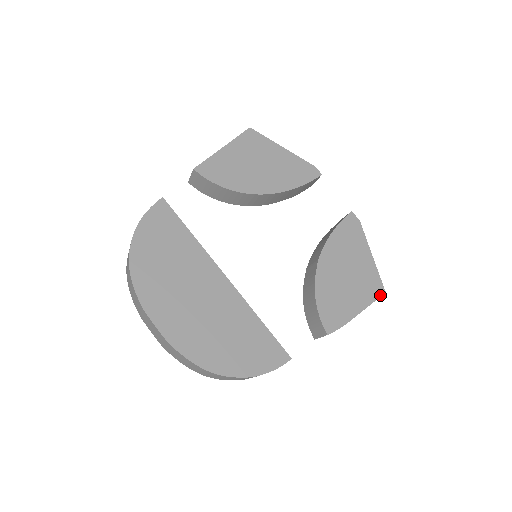
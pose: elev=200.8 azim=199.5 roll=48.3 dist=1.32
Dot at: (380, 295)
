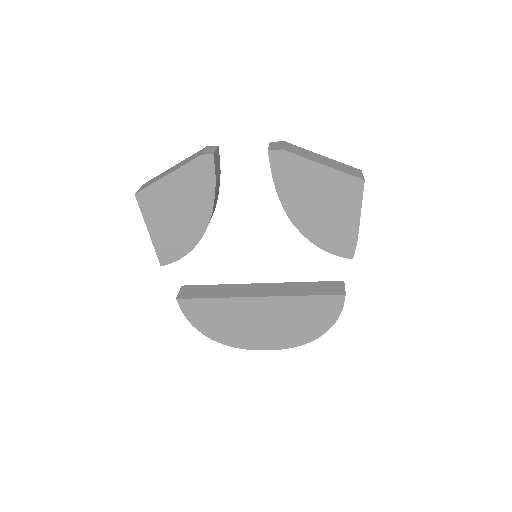
Dot at: (362, 188)
